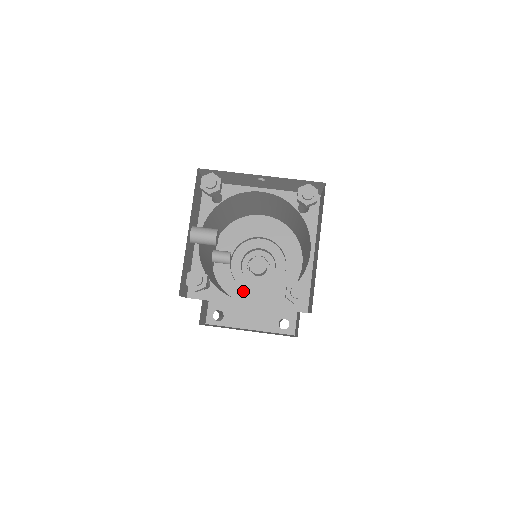
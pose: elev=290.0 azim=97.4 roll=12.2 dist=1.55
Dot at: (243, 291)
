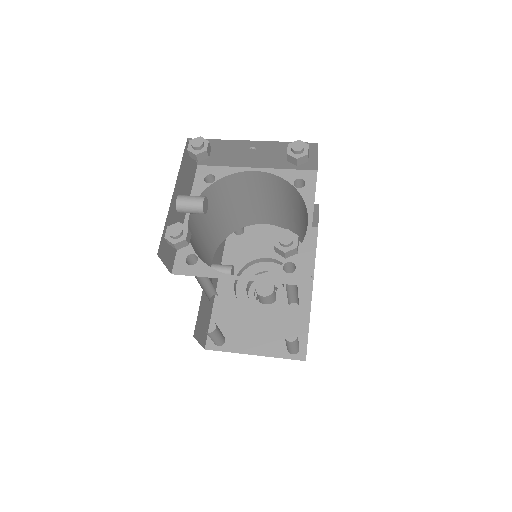
Dot at: (247, 313)
